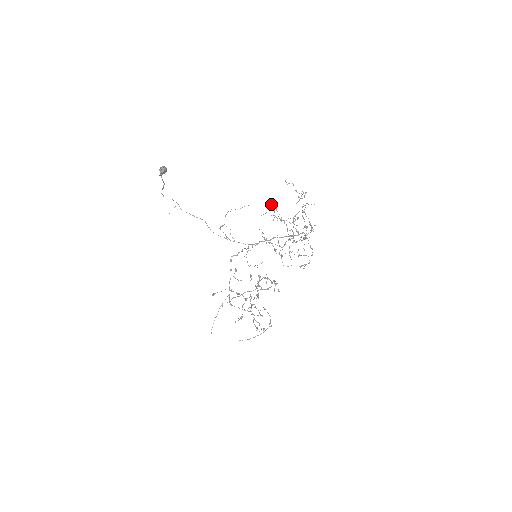
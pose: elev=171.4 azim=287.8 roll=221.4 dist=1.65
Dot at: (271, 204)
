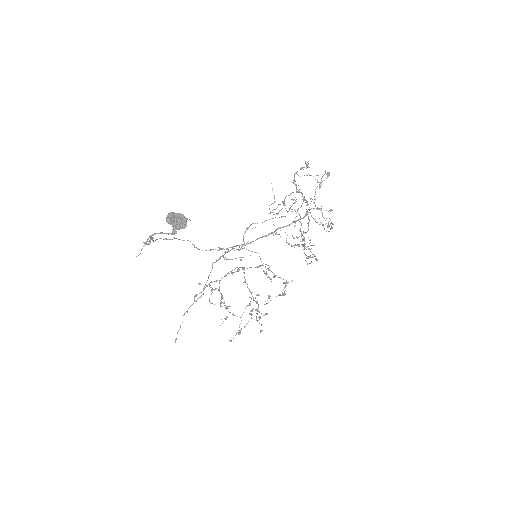
Dot at: (293, 199)
